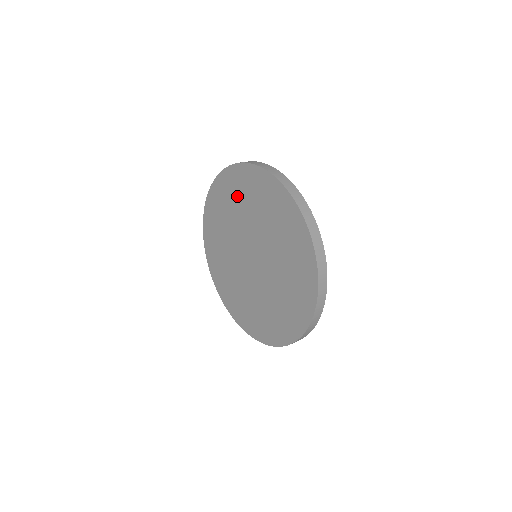
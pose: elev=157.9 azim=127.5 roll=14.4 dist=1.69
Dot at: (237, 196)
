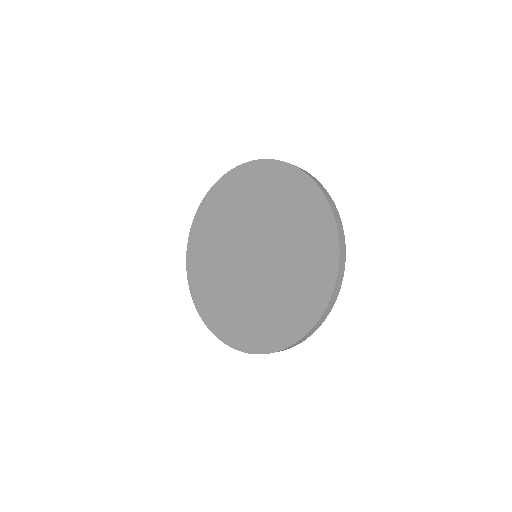
Dot at: (236, 198)
